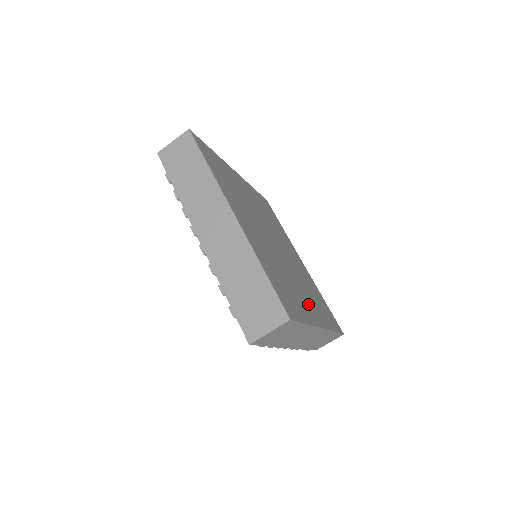
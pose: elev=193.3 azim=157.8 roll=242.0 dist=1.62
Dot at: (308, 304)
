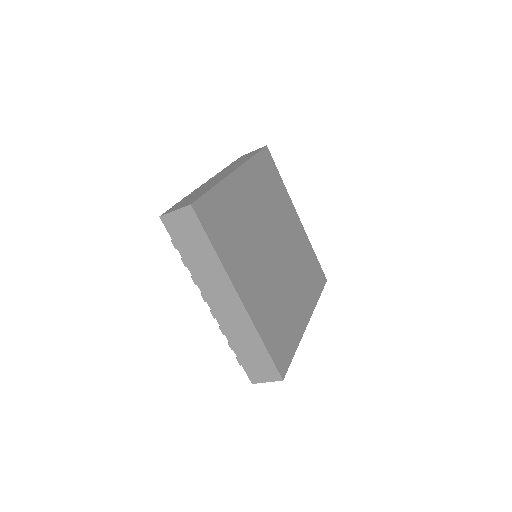
Dot at: (248, 280)
